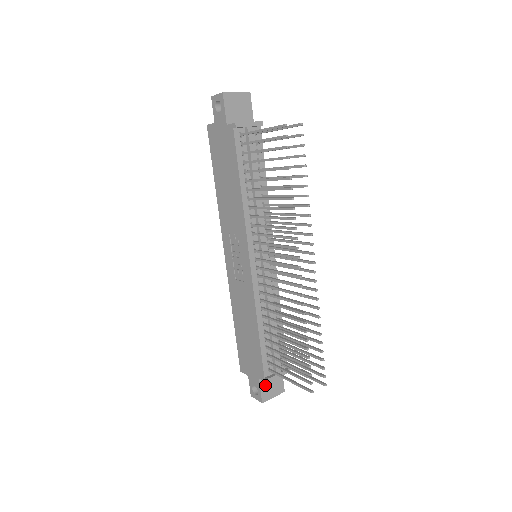
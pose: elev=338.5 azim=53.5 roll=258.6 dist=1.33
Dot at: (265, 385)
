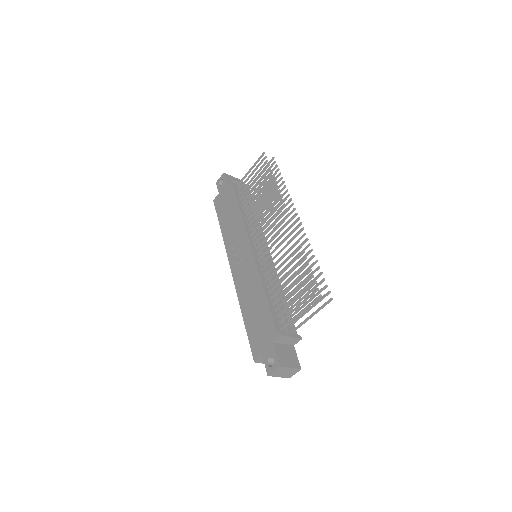
Dot at: (280, 352)
